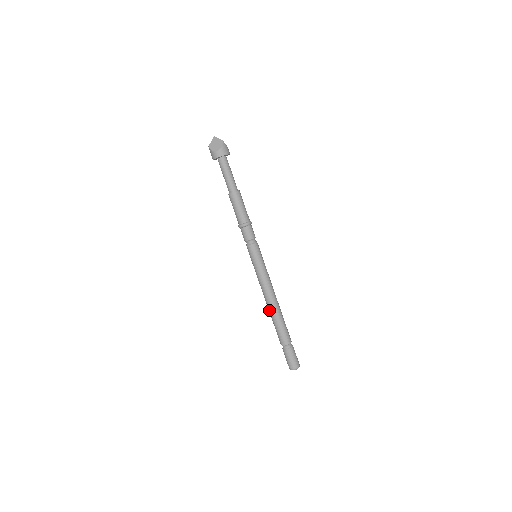
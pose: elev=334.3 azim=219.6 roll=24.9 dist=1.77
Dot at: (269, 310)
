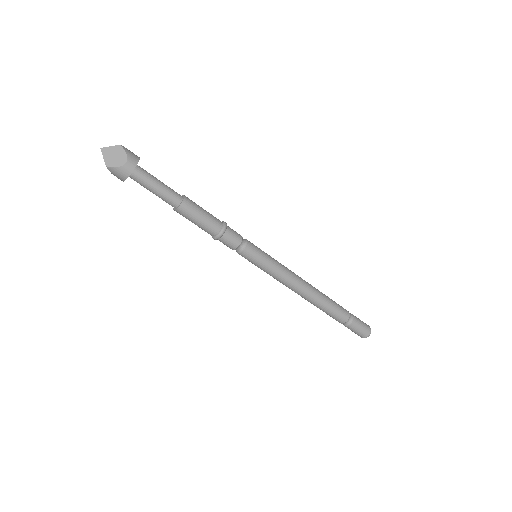
Dot at: (310, 300)
